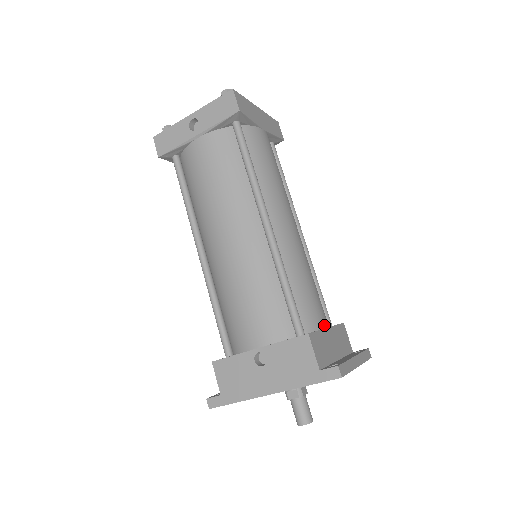
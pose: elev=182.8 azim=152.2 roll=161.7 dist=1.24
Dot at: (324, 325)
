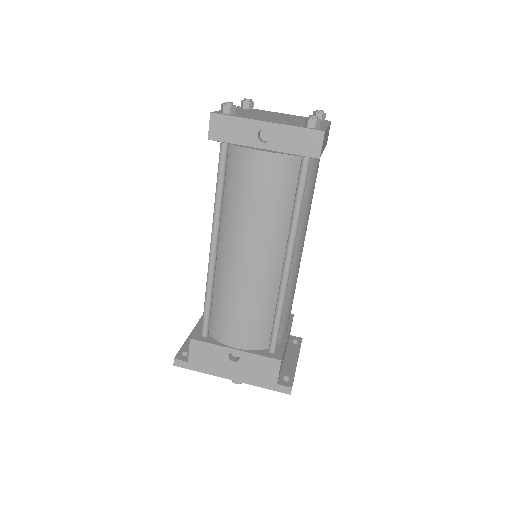
Dot at: (287, 333)
